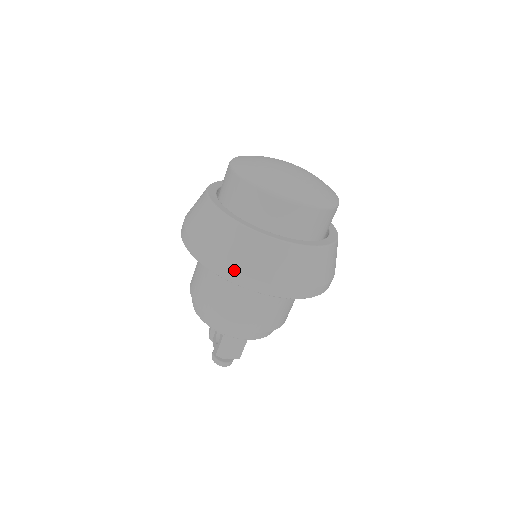
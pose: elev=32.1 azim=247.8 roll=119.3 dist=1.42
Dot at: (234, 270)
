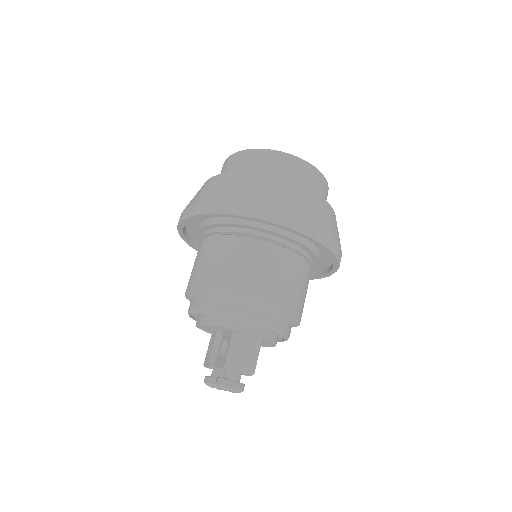
Dot at: (249, 203)
